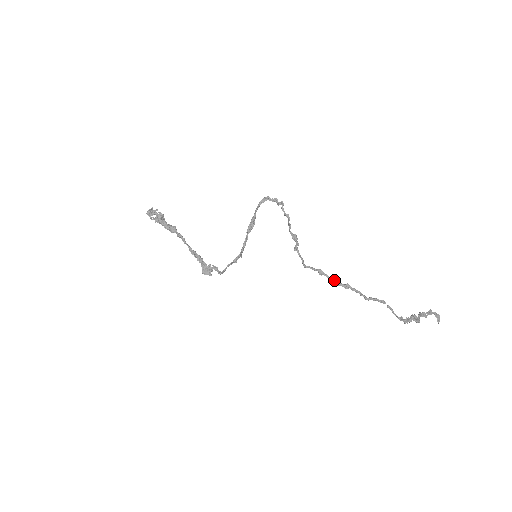
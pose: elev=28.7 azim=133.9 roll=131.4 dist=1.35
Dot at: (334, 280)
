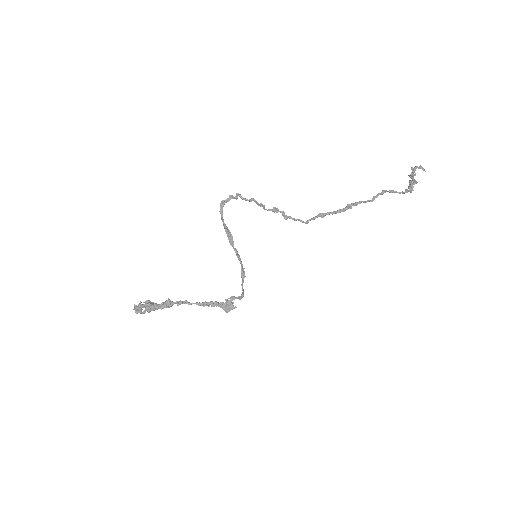
Dot at: (336, 211)
